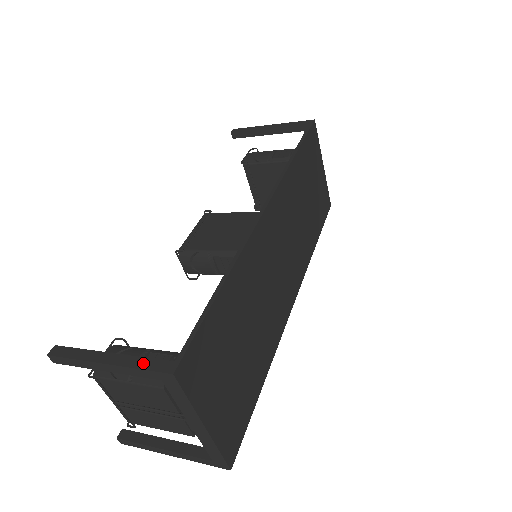
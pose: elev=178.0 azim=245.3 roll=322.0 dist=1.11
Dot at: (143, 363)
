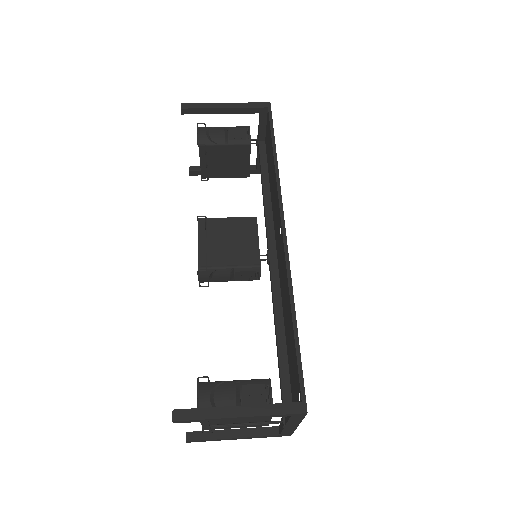
Dot at: (276, 409)
